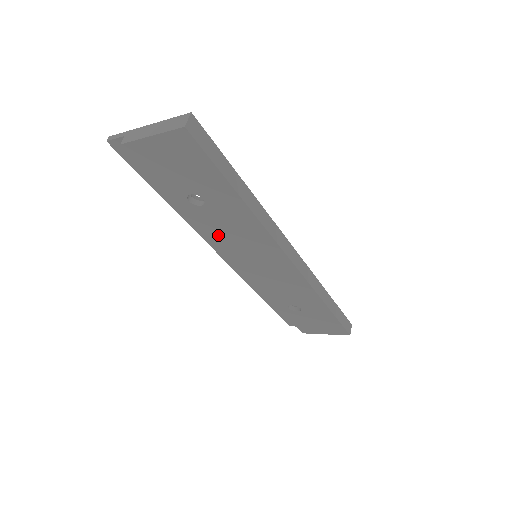
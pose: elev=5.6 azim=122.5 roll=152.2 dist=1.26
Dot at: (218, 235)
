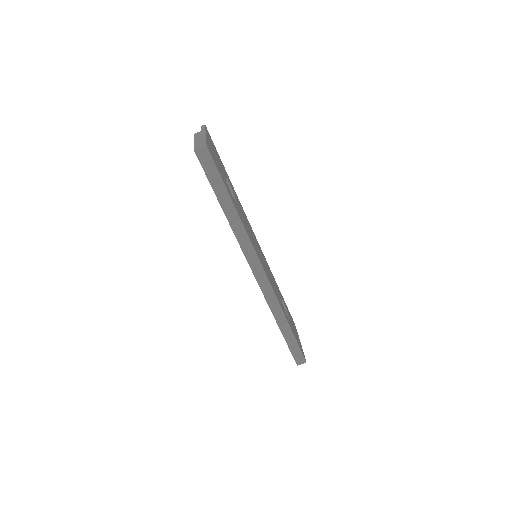
Dot at: occluded
